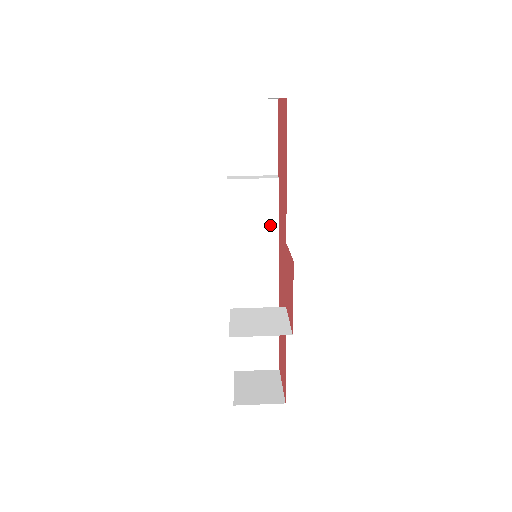
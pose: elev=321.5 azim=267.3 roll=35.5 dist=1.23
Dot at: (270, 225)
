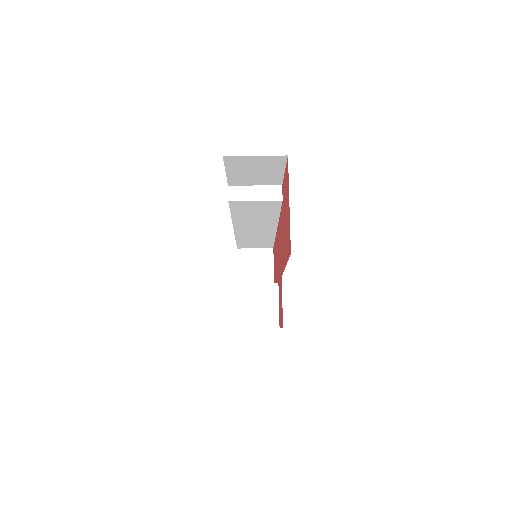
Dot at: (271, 215)
